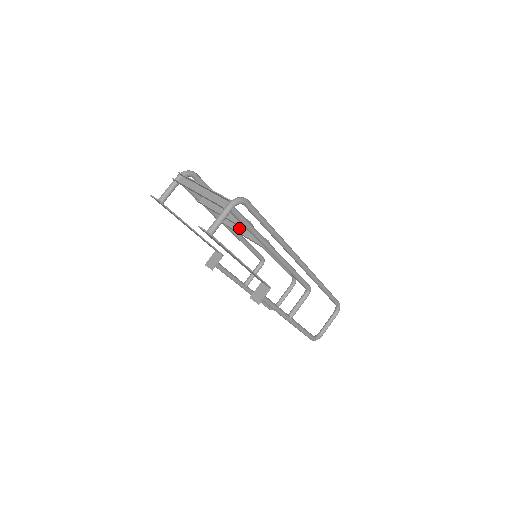
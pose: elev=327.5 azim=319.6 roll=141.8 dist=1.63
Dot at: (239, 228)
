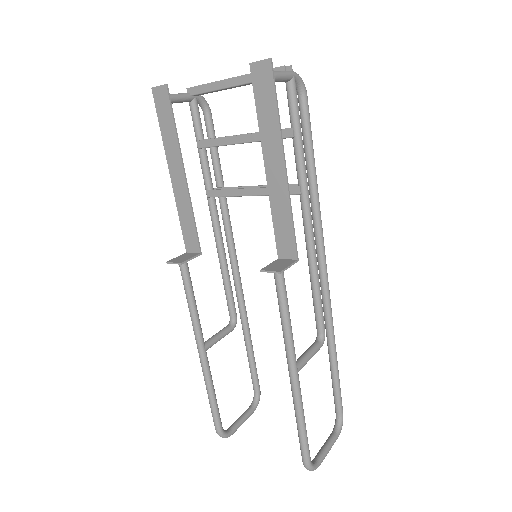
Dot at: occluded
